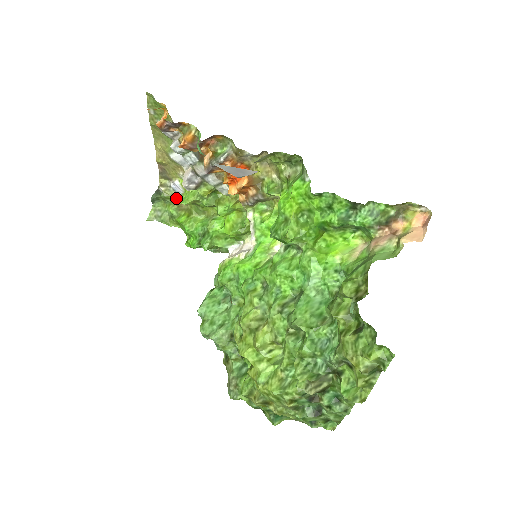
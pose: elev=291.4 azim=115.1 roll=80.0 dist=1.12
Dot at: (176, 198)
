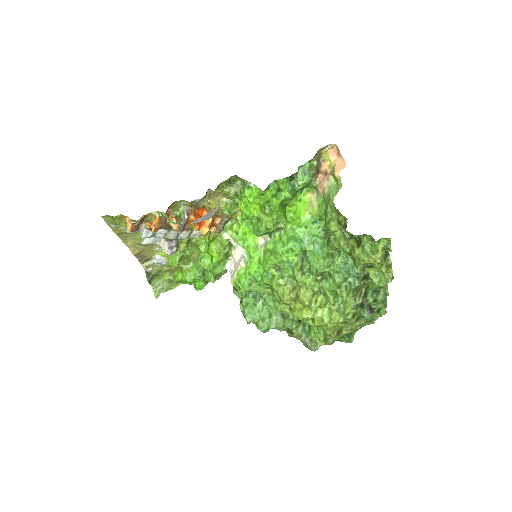
Dot at: (164, 267)
